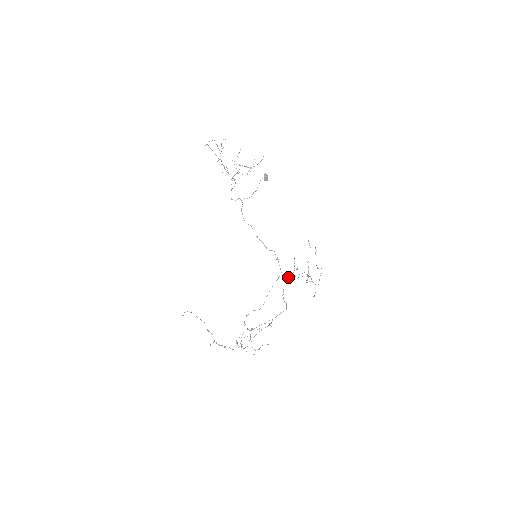
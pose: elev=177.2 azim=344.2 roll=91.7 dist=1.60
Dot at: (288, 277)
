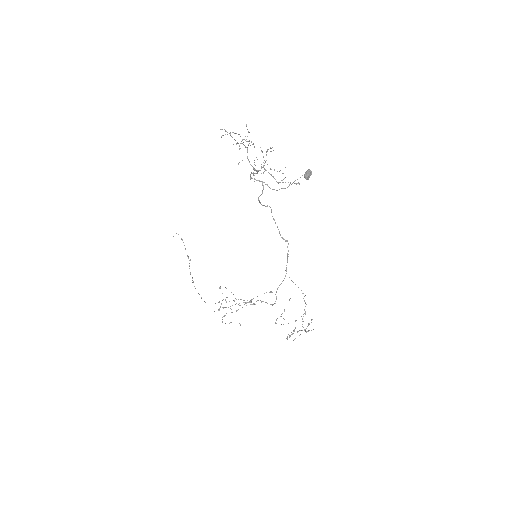
Dot at: occluded
